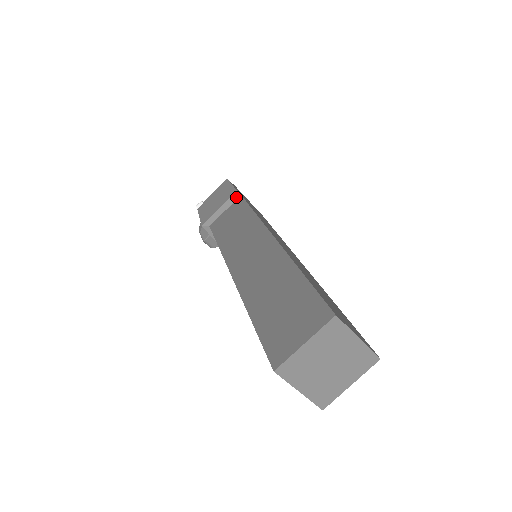
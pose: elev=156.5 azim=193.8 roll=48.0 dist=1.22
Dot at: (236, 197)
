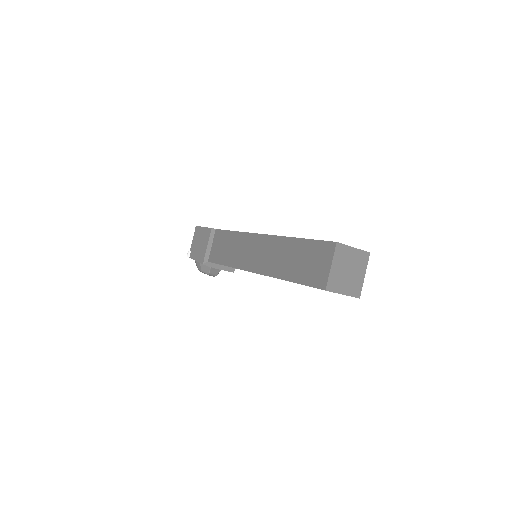
Dot at: (213, 232)
